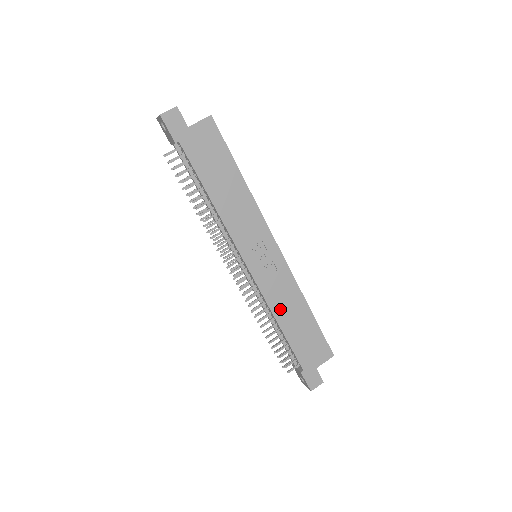
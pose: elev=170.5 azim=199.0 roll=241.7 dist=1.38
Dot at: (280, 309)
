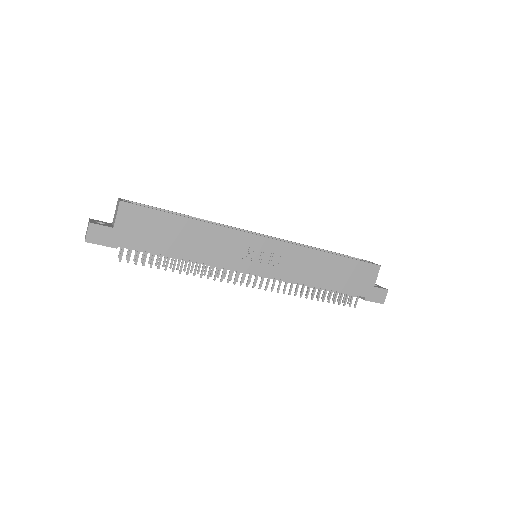
Dot at: (309, 276)
